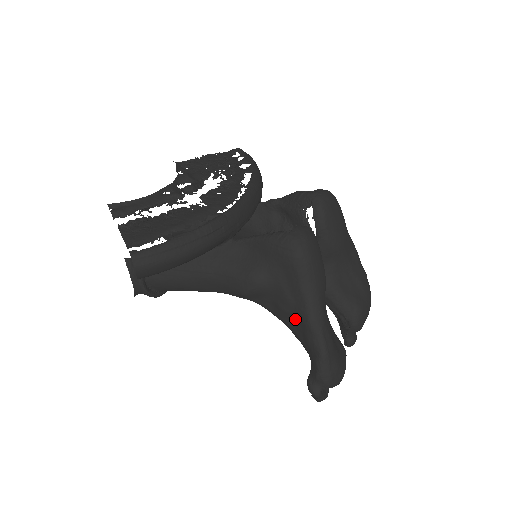
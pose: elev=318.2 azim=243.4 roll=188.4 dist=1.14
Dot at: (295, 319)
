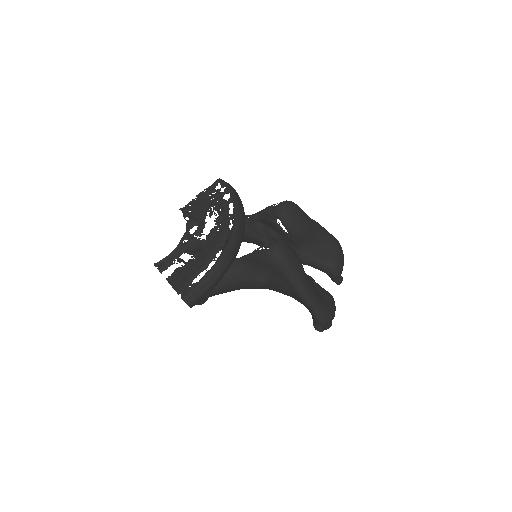
Dot at: (292, 294)
